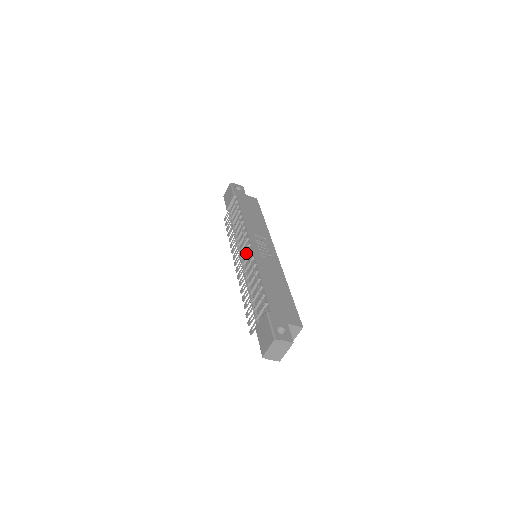
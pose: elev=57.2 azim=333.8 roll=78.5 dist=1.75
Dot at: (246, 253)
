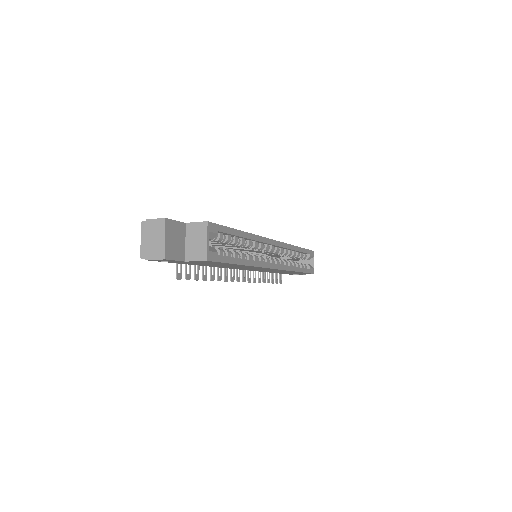
Dot at: occluded
